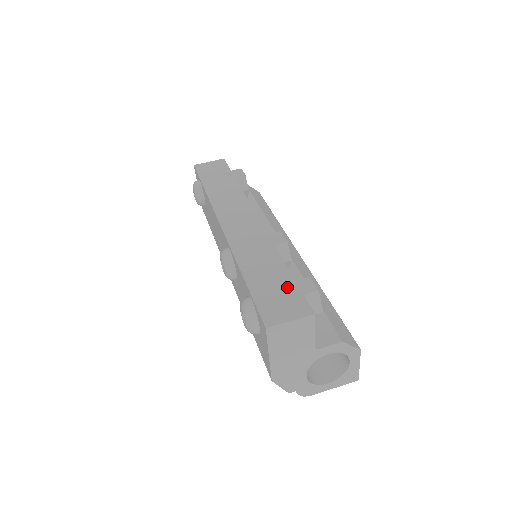
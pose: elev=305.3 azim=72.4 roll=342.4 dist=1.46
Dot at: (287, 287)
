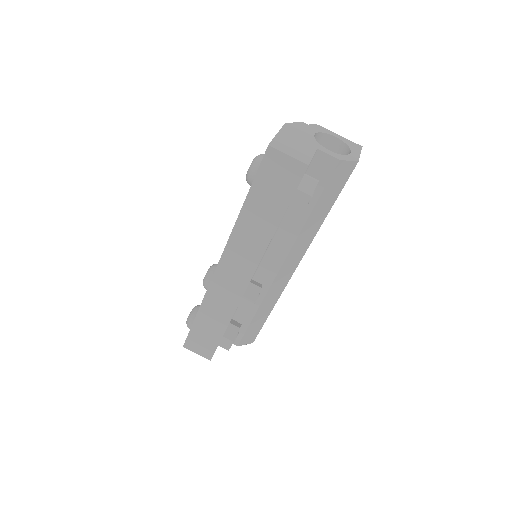
Dot at: (212, 341)
